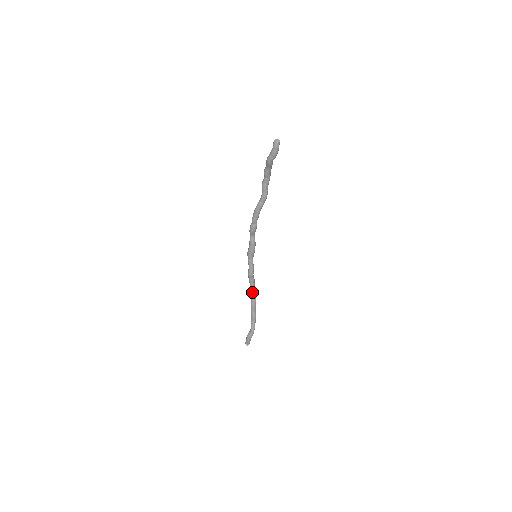
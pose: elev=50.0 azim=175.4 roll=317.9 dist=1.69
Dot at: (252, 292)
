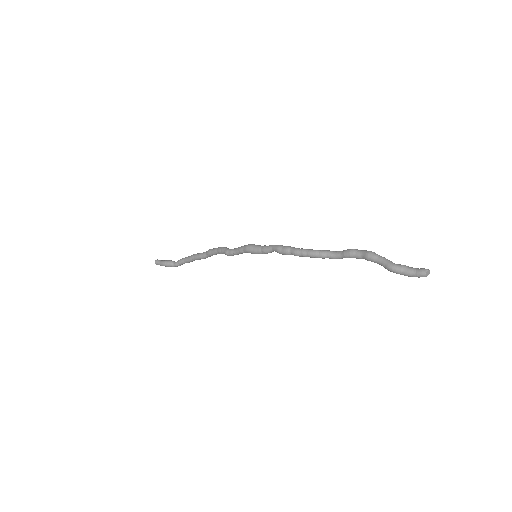
Dot at: (211, 255)
